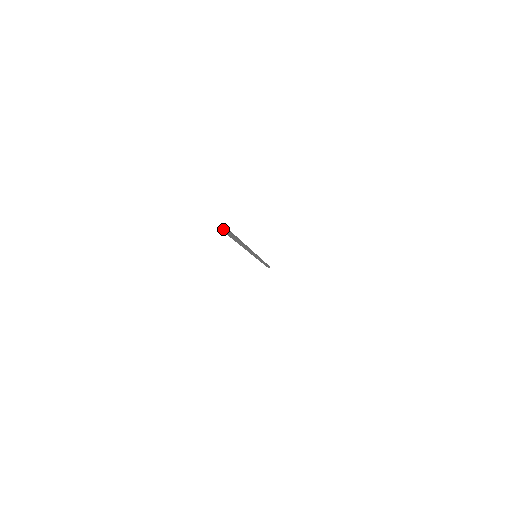
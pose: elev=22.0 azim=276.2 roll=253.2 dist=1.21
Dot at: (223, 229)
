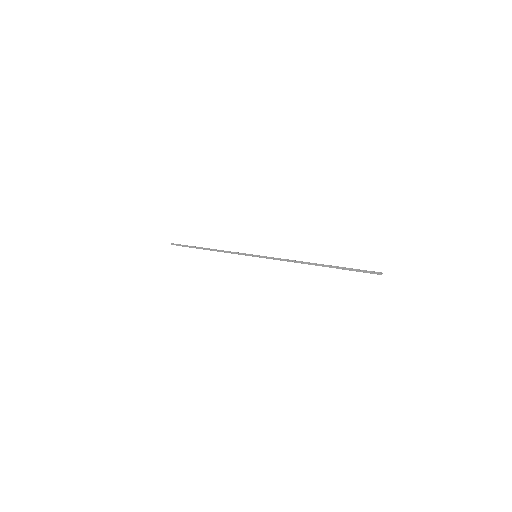
Dot at: occluded
